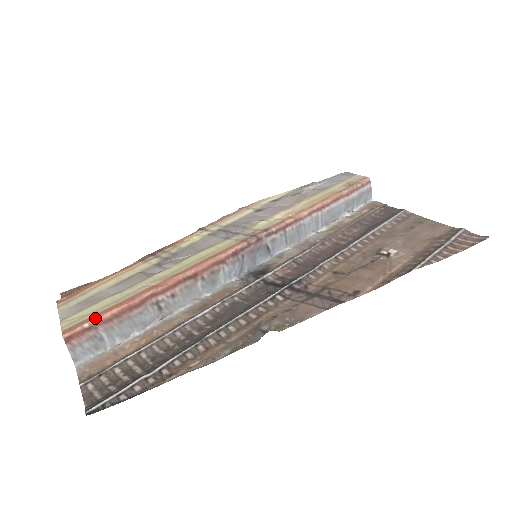
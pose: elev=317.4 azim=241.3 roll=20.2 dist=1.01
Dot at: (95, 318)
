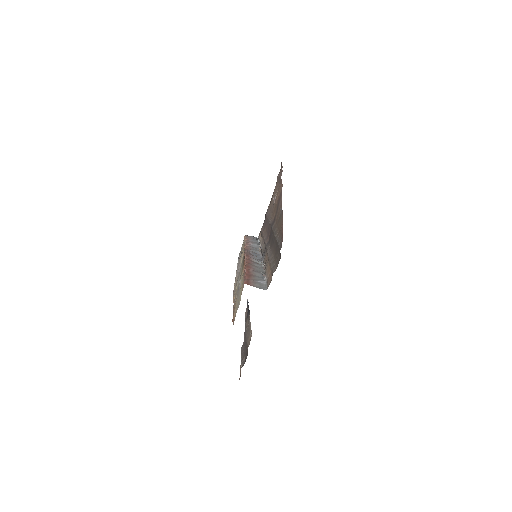
Dot at: (244, 280)
